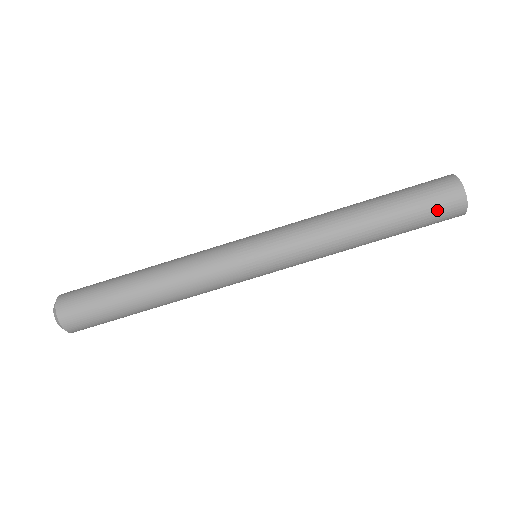
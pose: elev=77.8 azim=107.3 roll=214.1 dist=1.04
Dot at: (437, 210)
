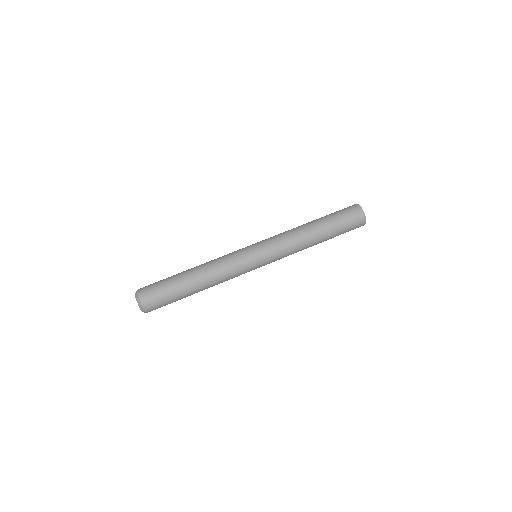
Dot at: (348, 215)
